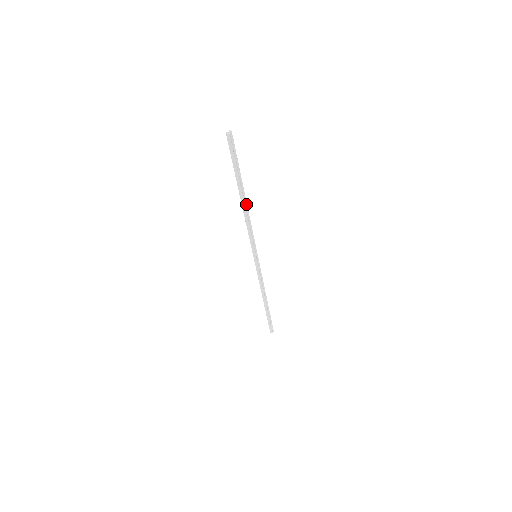
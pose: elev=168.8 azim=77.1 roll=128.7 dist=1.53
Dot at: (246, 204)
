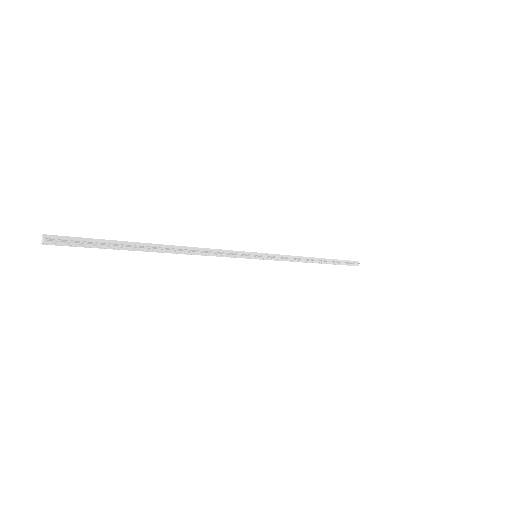
Dot at: (175, 250)
